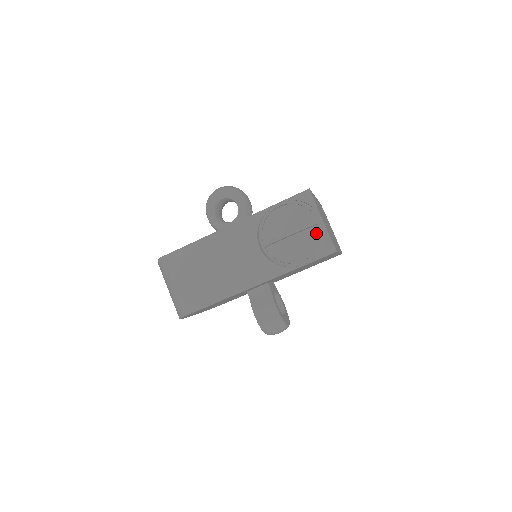
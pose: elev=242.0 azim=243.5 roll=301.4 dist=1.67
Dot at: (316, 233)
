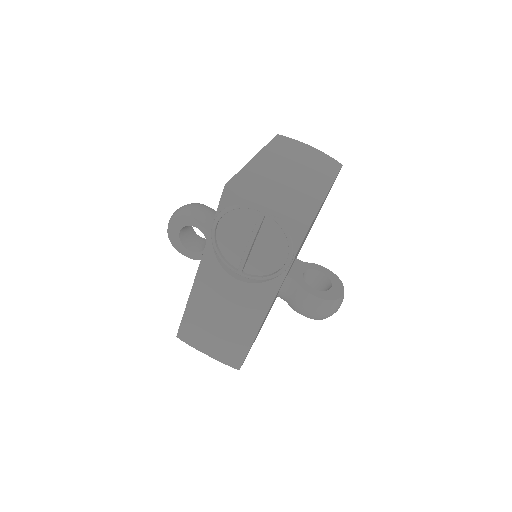
Dot at: (273, 225)
